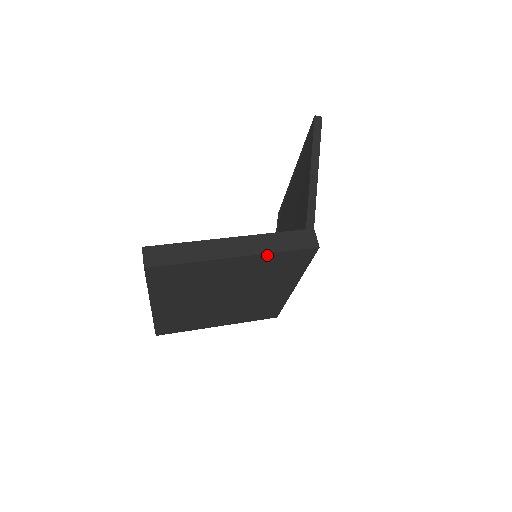
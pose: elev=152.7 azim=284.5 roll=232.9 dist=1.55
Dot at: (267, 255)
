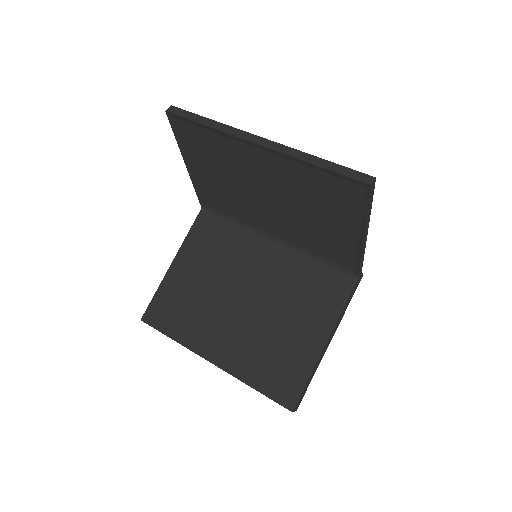
Dot at: occluded
